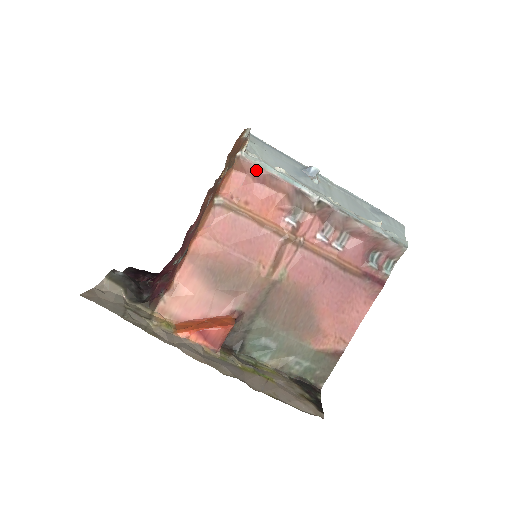
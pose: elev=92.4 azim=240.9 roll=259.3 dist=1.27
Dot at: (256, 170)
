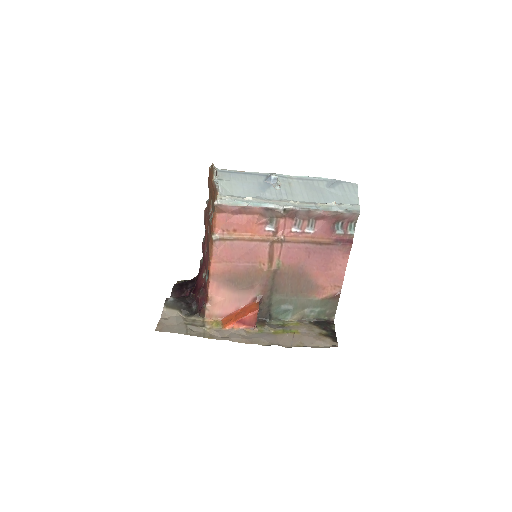
Dot at: (232, 208)
